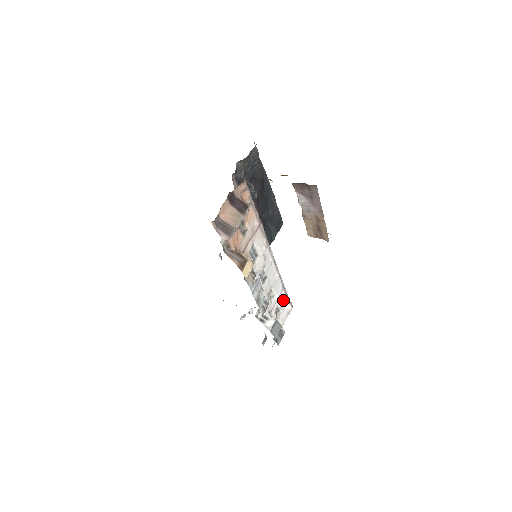
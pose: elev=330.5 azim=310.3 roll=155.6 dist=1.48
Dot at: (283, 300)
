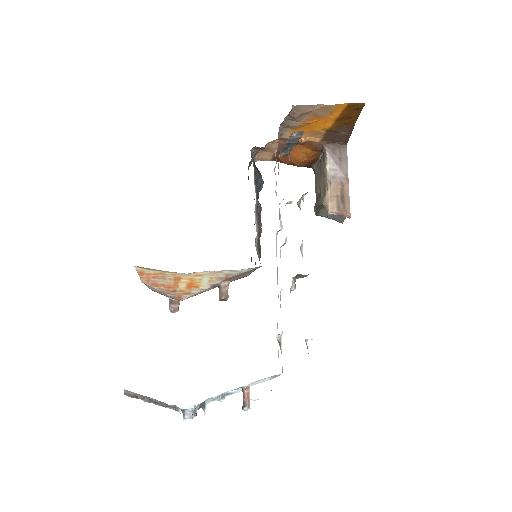
Dot at: occluded
